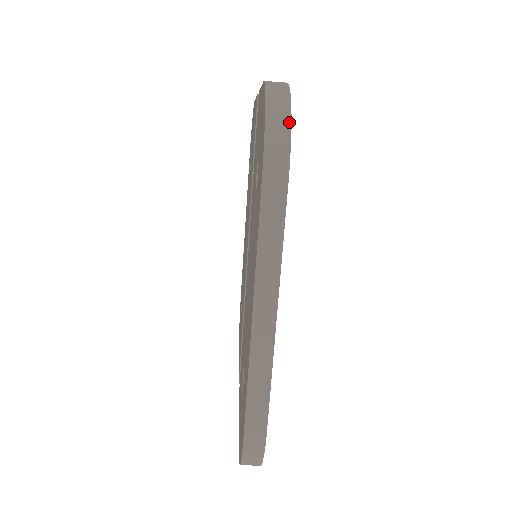
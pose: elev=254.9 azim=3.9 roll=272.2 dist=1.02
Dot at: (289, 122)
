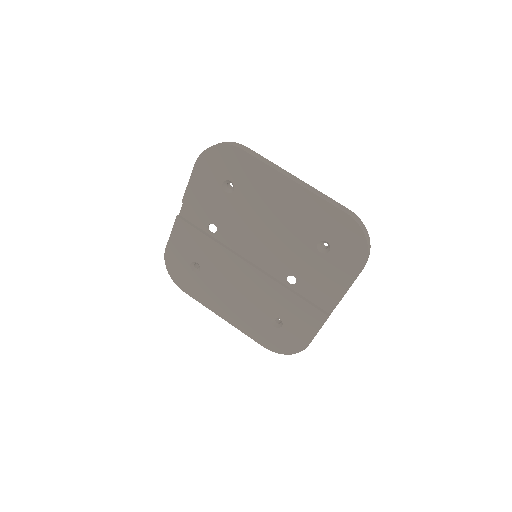
Dot at: (225, 142)
